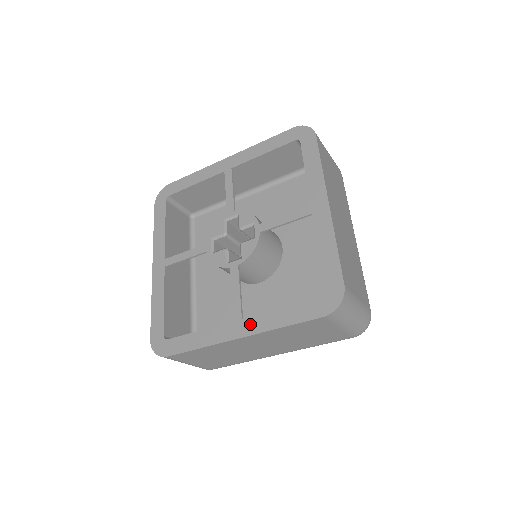
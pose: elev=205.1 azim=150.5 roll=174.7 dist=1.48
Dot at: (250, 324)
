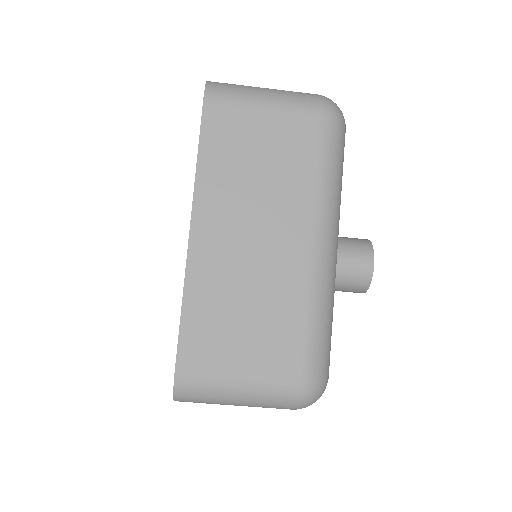
Dot at: occluded
